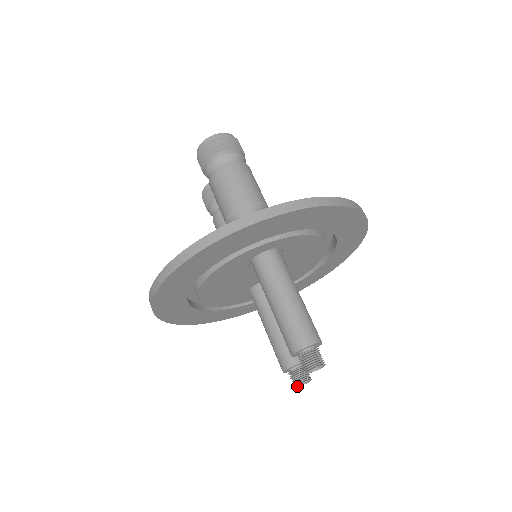
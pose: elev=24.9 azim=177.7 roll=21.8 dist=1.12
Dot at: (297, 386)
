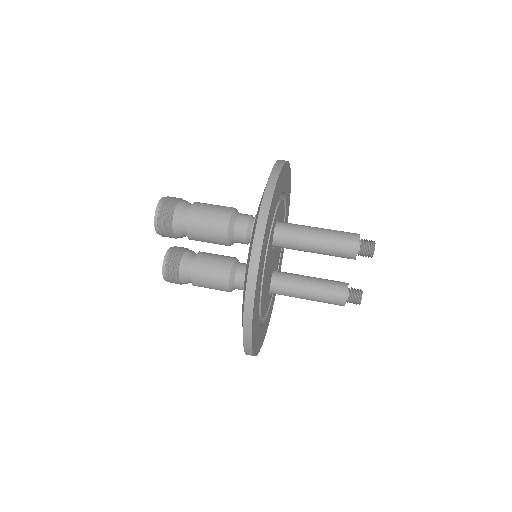
Dot at: (360, 303)
